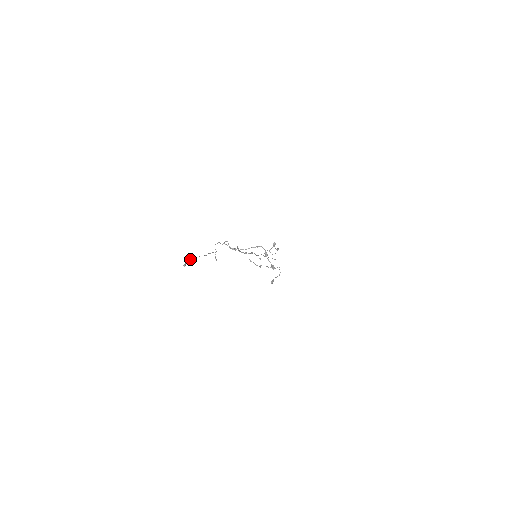
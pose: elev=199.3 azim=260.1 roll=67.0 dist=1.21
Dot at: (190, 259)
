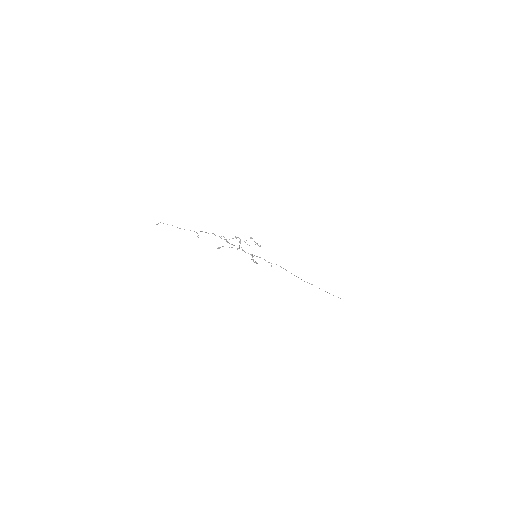
Dot at: occluded
